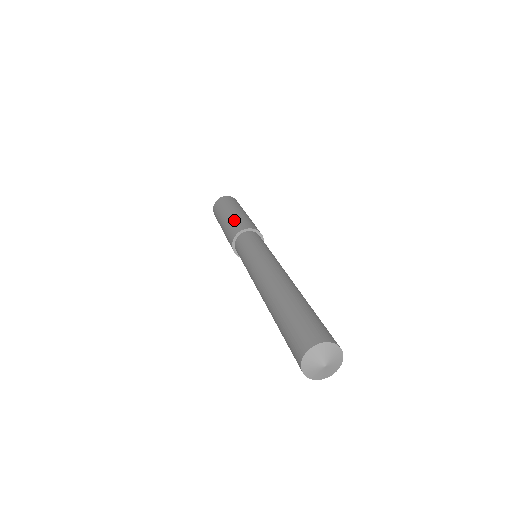
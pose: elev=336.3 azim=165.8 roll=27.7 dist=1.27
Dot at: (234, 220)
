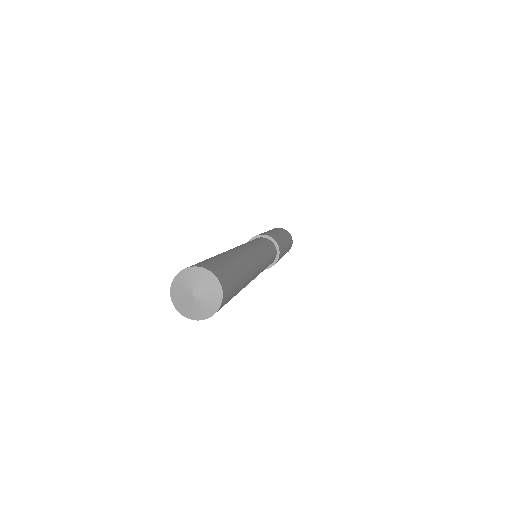
Dot at: occluded
